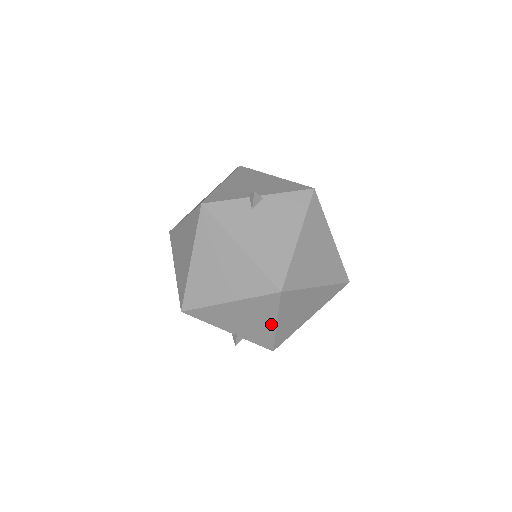
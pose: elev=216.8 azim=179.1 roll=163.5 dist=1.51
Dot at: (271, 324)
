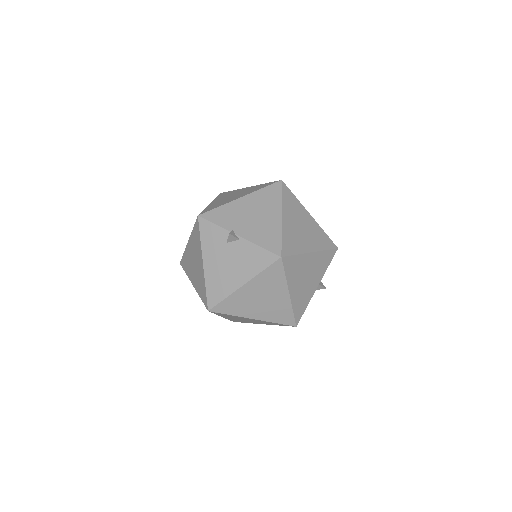
Dot at: occluded
